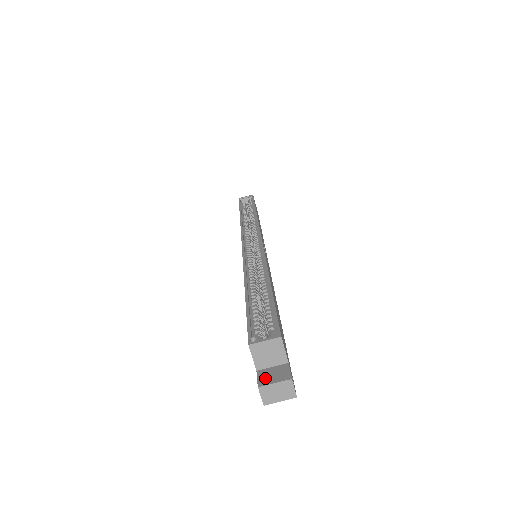
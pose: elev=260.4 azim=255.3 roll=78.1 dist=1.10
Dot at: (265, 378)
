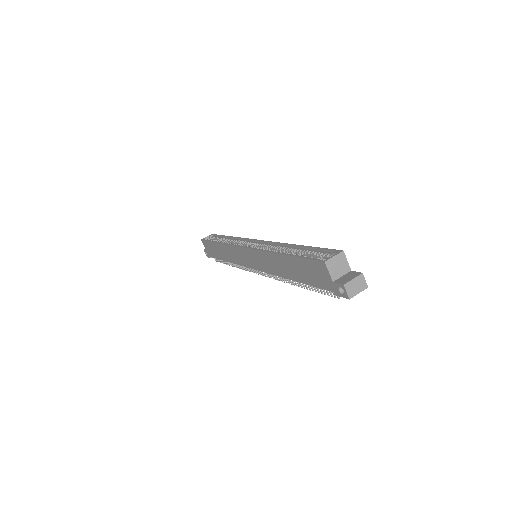
Dot at: (344, 280)
